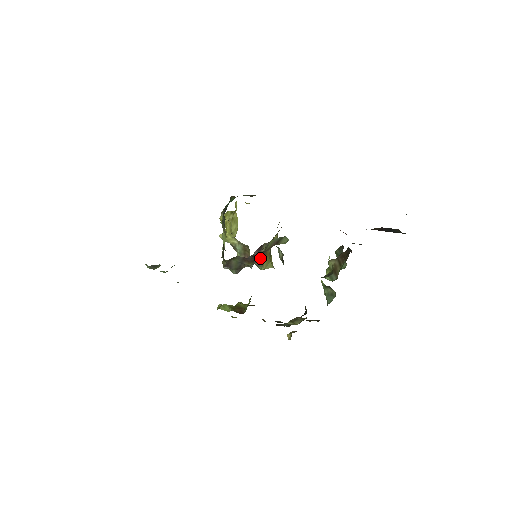
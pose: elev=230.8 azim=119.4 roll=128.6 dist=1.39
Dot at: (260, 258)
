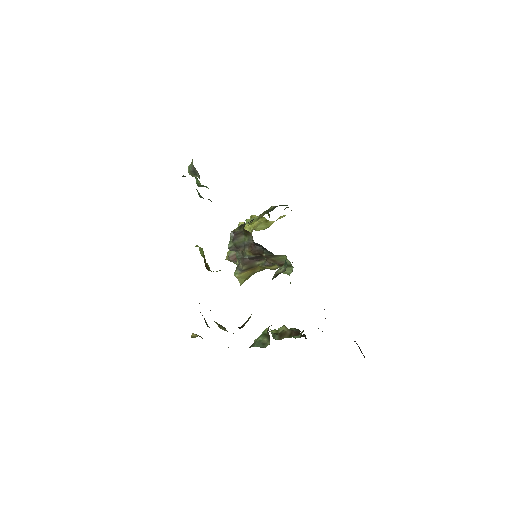
Dot at: (248, 265)
